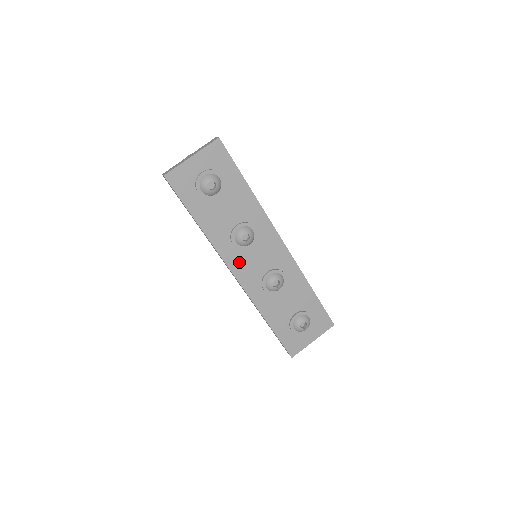
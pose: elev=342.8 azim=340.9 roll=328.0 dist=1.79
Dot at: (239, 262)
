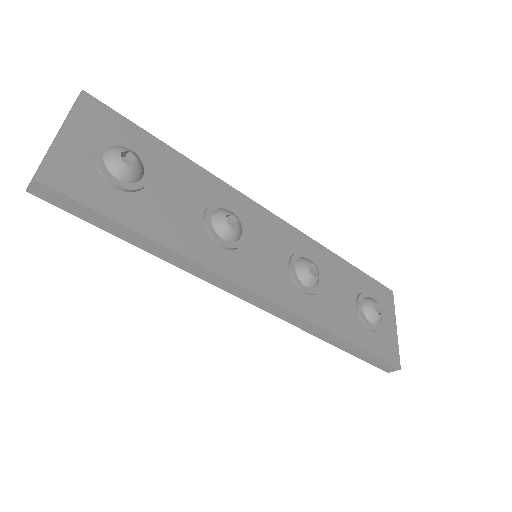
Dot at: (249, 271)
